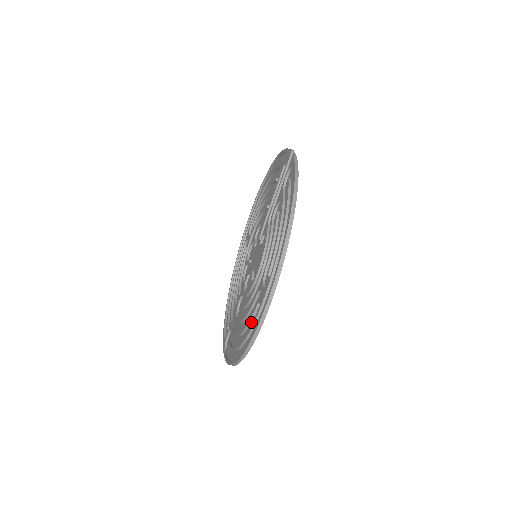
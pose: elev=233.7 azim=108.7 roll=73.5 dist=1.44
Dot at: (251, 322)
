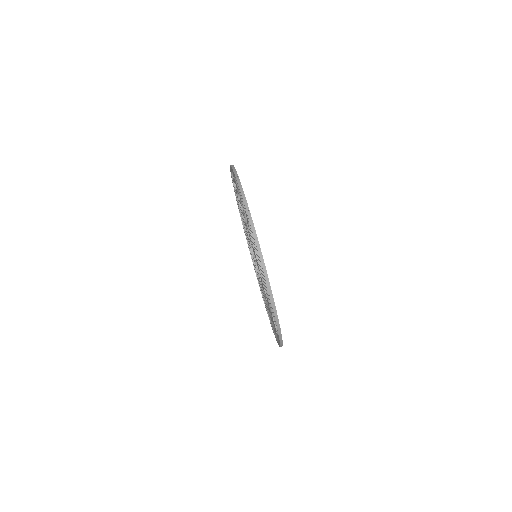
Dot at: occluded
